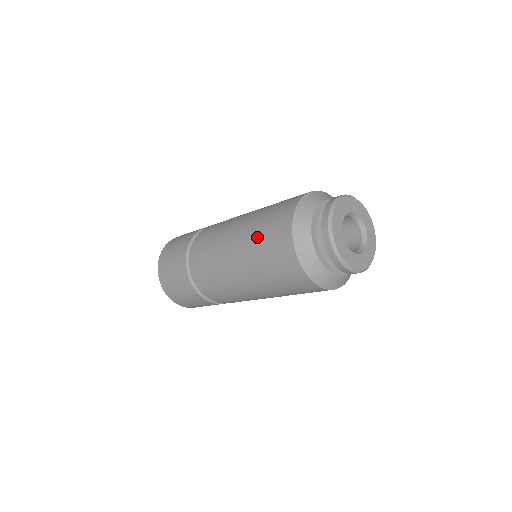
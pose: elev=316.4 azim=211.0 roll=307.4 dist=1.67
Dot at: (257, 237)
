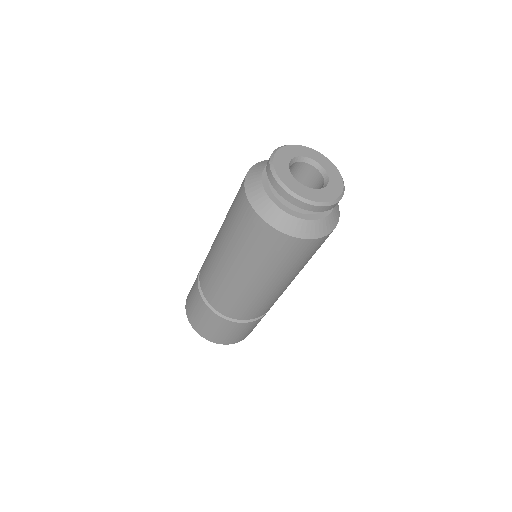
Dot at: occluded
